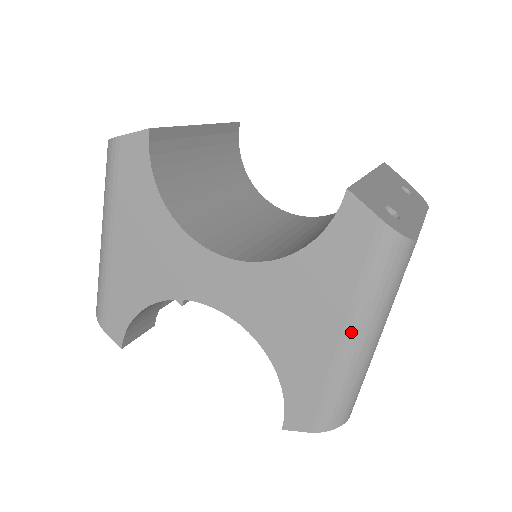
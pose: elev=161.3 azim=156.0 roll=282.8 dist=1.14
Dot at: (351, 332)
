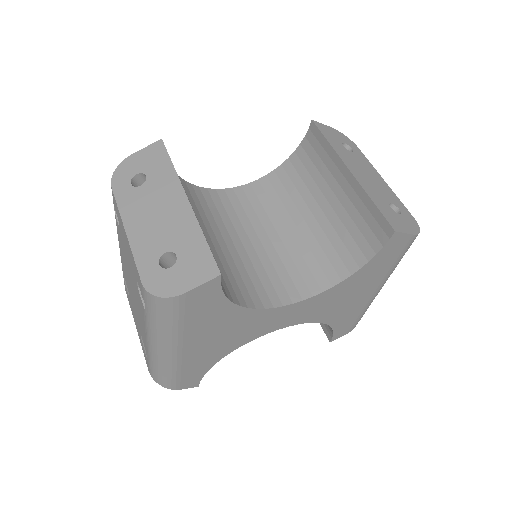
Dot at: (382, 286)
